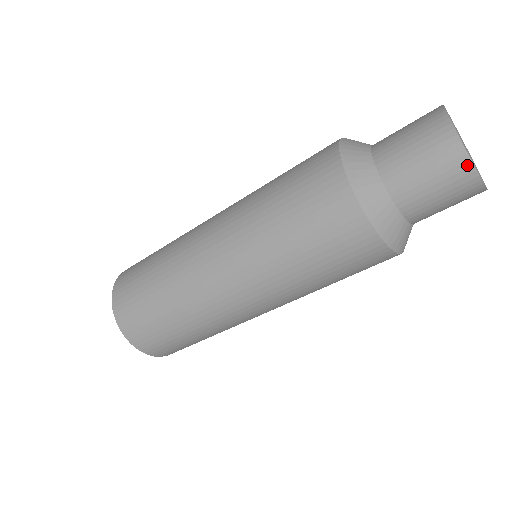
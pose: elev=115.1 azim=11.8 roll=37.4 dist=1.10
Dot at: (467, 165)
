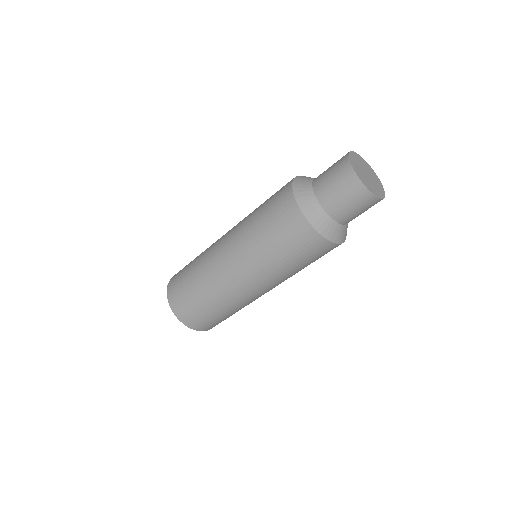
Dot at: (371, 196)
